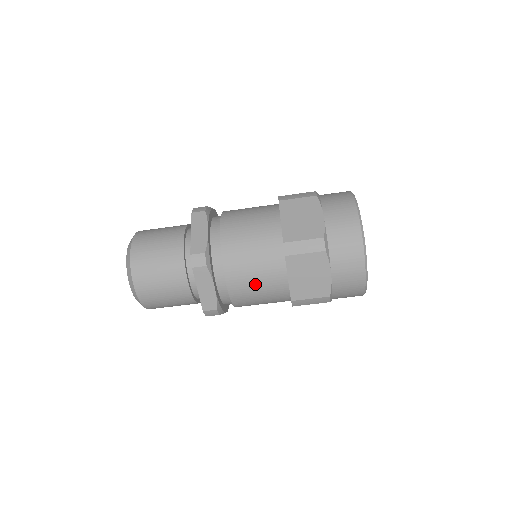
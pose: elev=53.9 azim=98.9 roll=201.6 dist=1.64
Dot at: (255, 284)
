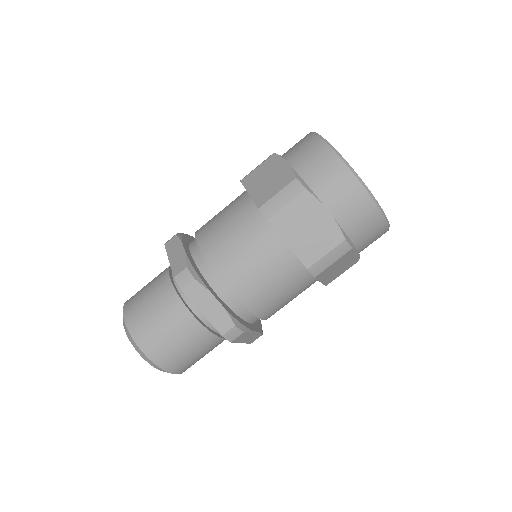
Dot at: (223, 225)
